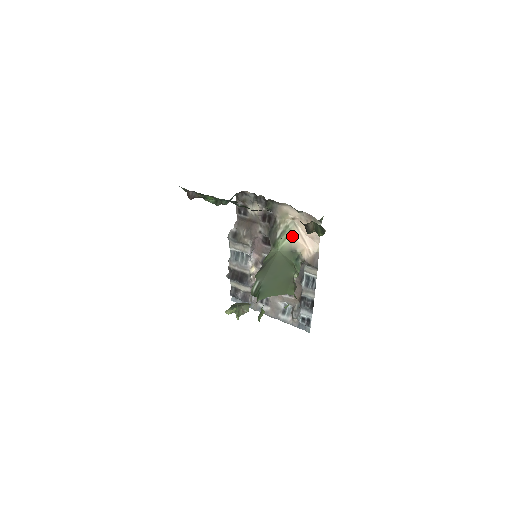
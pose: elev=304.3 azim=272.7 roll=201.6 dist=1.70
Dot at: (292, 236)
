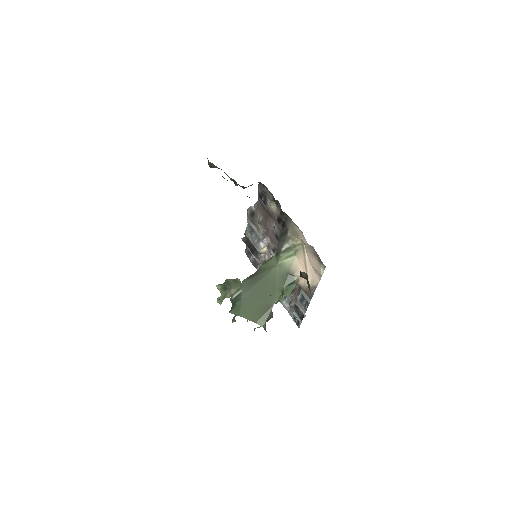
Dot at: (296, 258)
